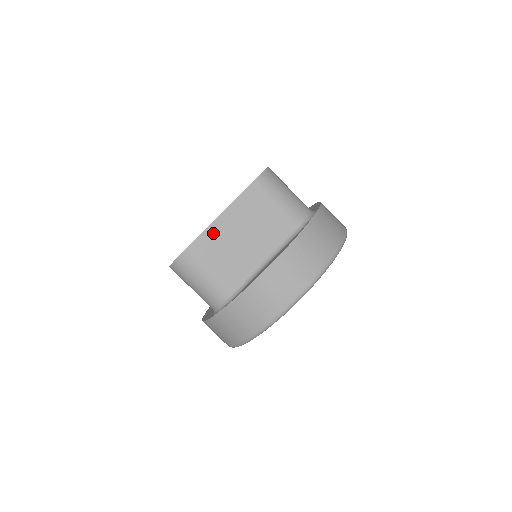
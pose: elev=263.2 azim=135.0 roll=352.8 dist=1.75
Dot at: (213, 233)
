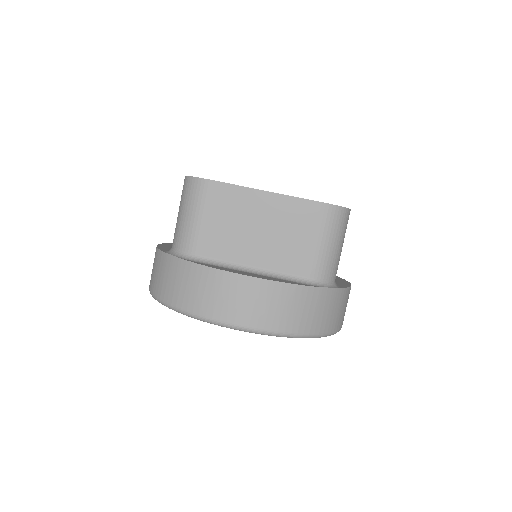
Dot at: (245, 197)
